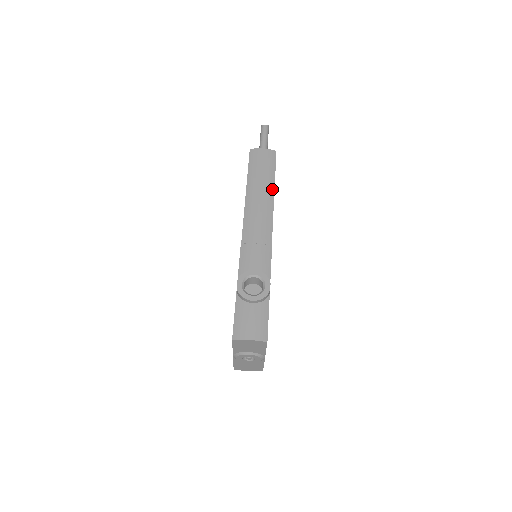
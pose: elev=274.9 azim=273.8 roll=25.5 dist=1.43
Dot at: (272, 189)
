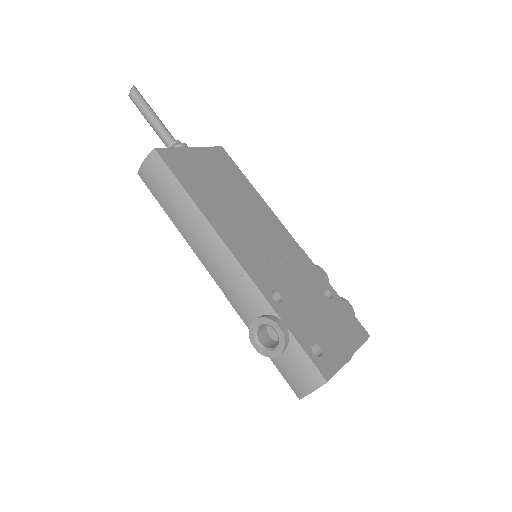
Dot at: (191, 203)
